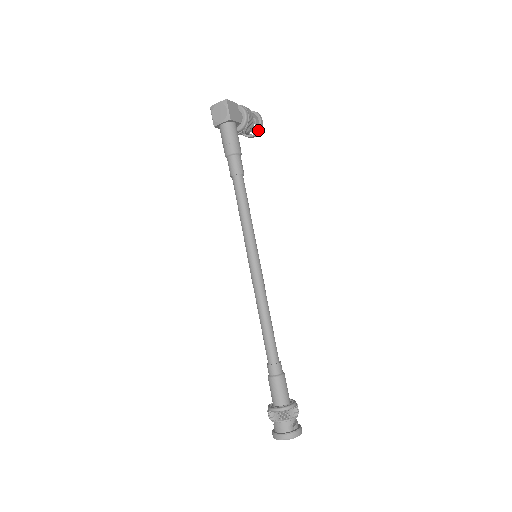
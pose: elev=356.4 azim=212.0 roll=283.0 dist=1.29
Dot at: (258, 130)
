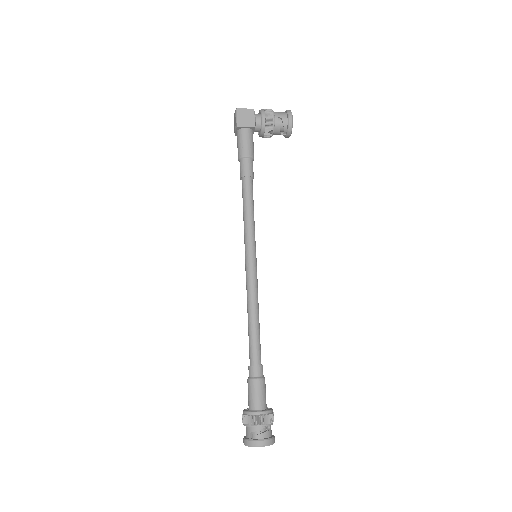
Dot at: (288, 129)
